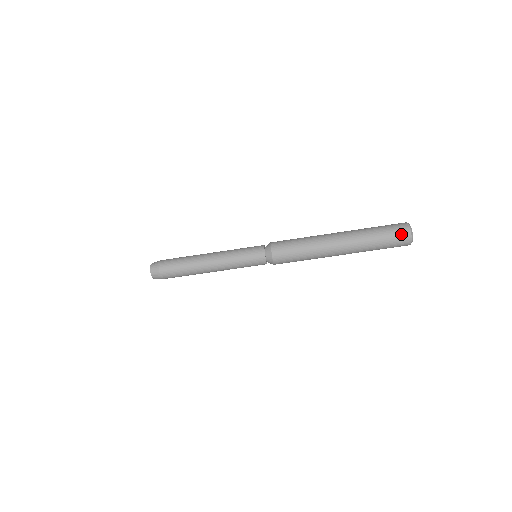
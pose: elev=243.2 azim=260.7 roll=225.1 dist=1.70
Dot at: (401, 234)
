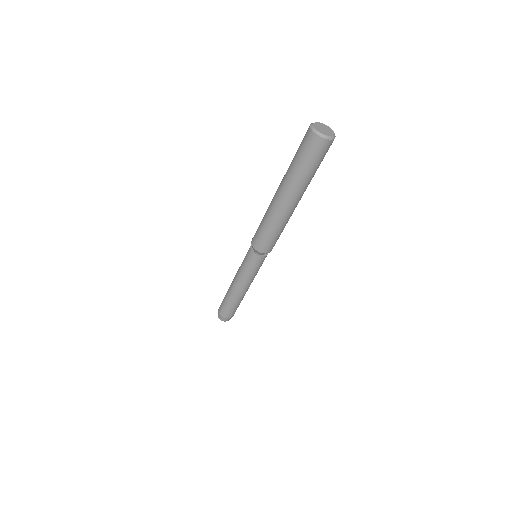
Dot at: (310, 143)
